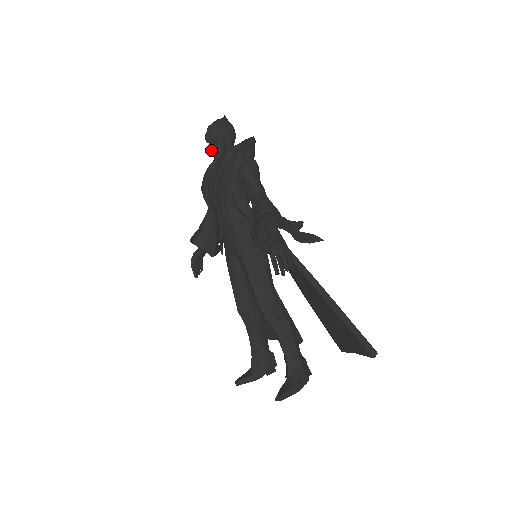
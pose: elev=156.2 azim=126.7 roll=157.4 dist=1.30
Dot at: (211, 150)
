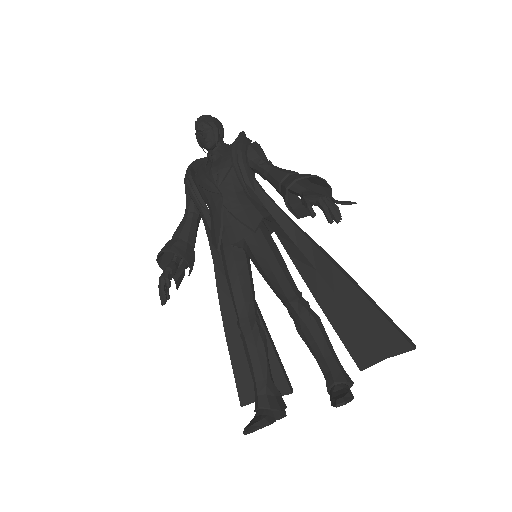
Dot at: (204, 137)
